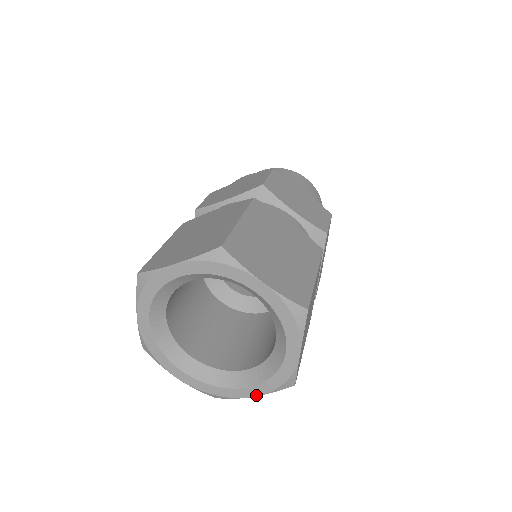
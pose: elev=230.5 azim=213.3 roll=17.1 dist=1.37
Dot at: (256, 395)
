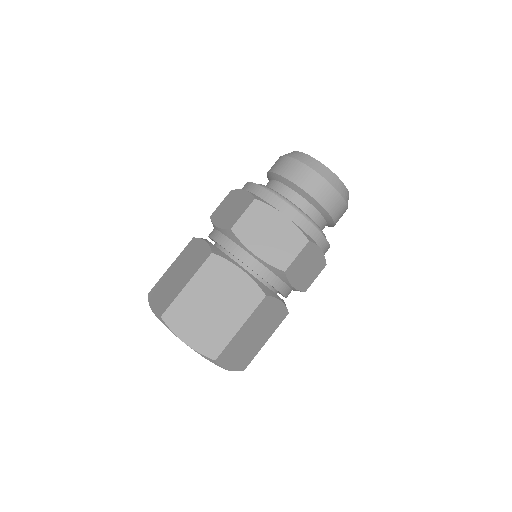
Dot at: occluded
